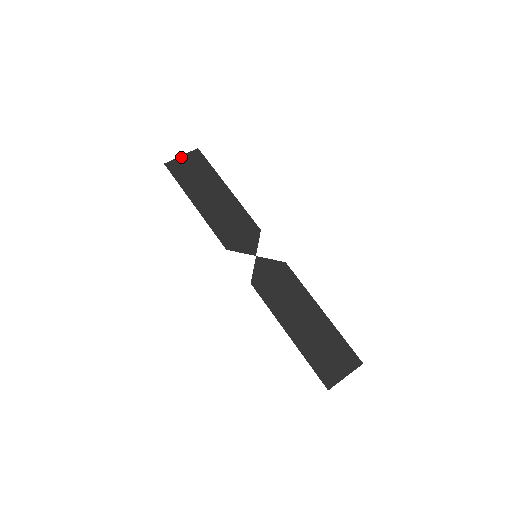
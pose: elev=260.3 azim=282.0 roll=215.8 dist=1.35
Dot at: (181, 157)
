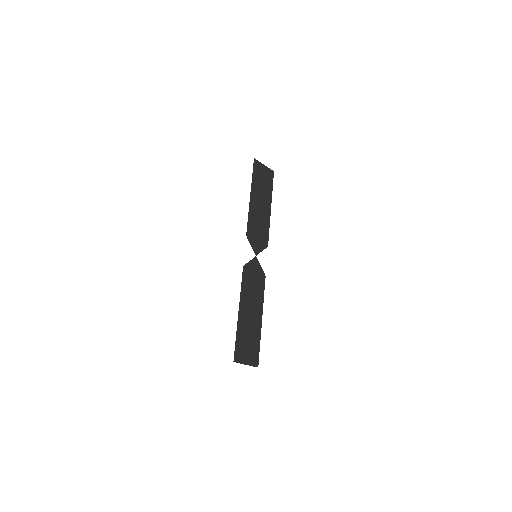
Dot at: (264, 165)
